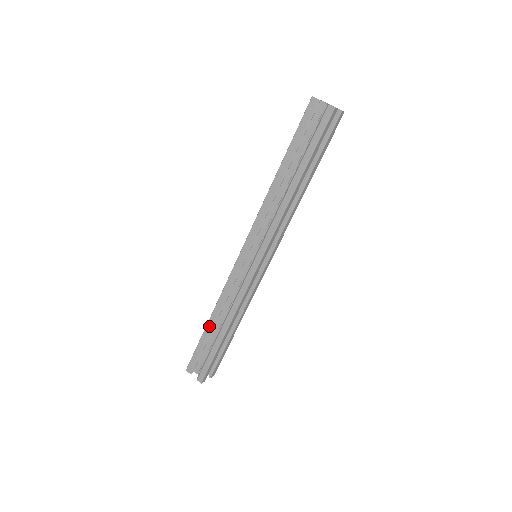
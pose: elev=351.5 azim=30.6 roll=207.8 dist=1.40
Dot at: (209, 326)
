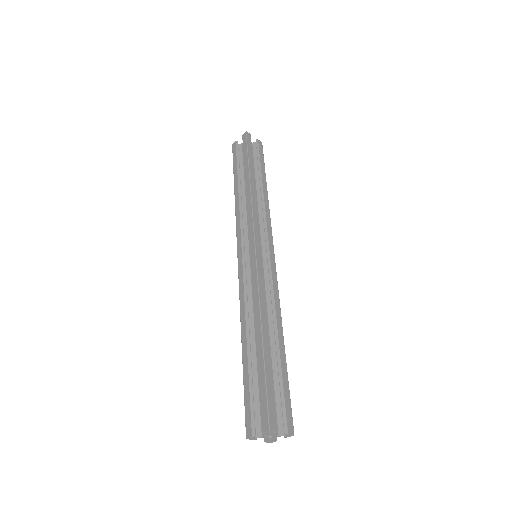
Dot at: (244, 350)
